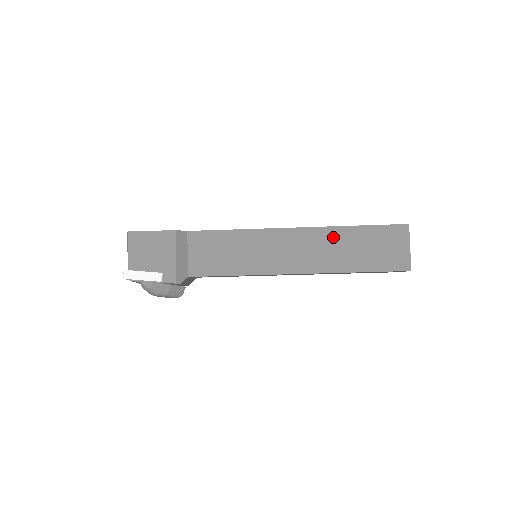
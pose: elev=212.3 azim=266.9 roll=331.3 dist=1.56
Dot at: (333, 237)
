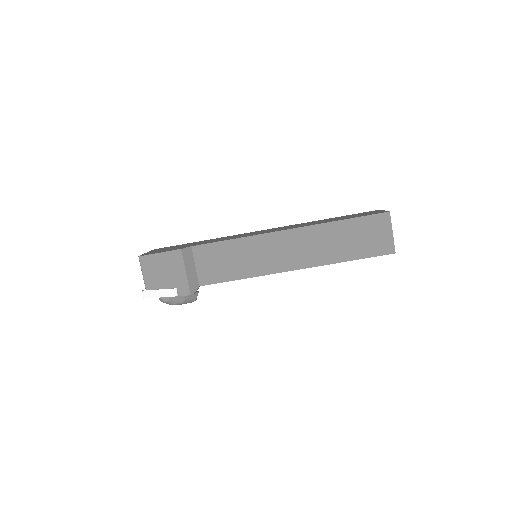
Dot at: (323, 233)
